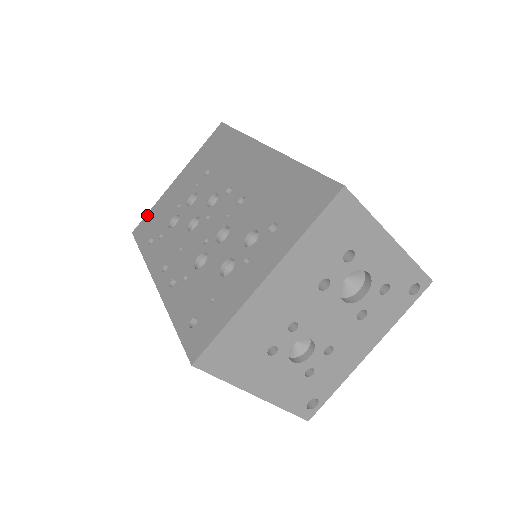
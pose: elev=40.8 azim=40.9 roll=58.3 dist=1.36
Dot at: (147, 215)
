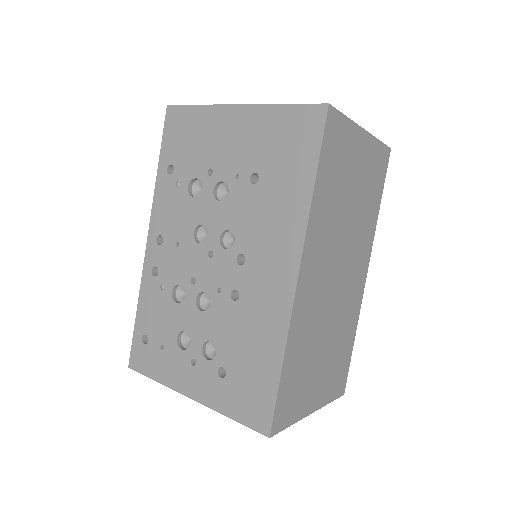
Dot at: (188, 109)
